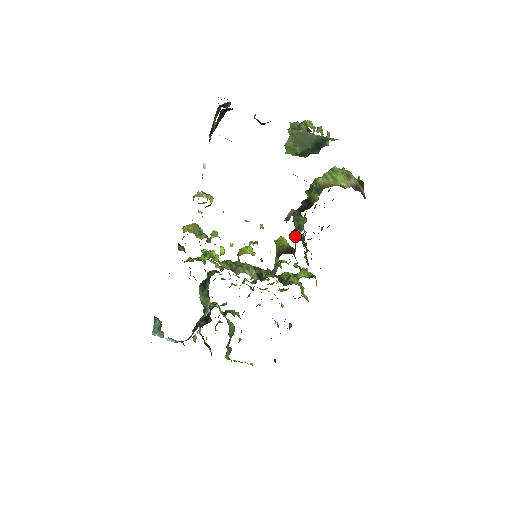
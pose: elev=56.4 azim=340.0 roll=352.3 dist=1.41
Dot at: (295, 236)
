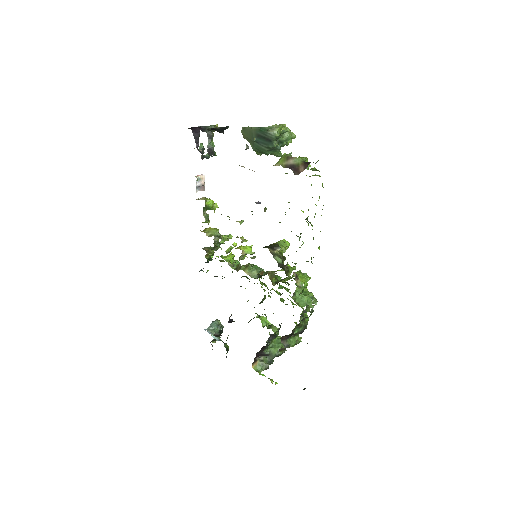
Dot at: occluded
